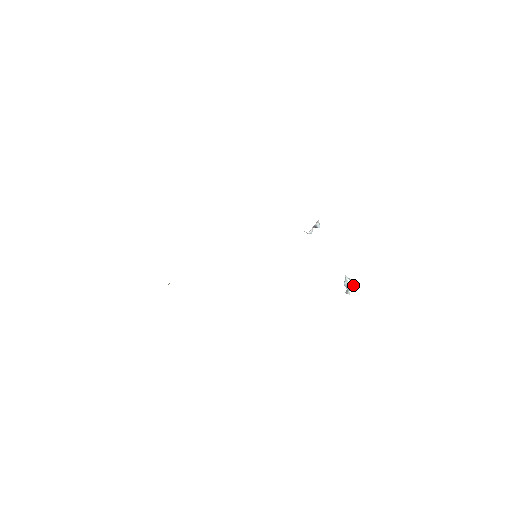
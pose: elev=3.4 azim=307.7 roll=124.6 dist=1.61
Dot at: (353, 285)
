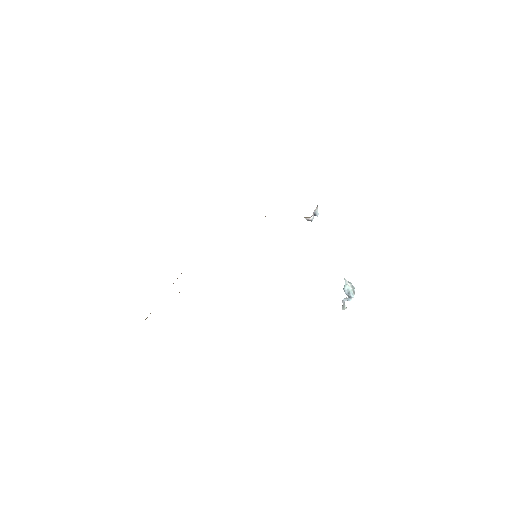
Dot at: (353, 291)
